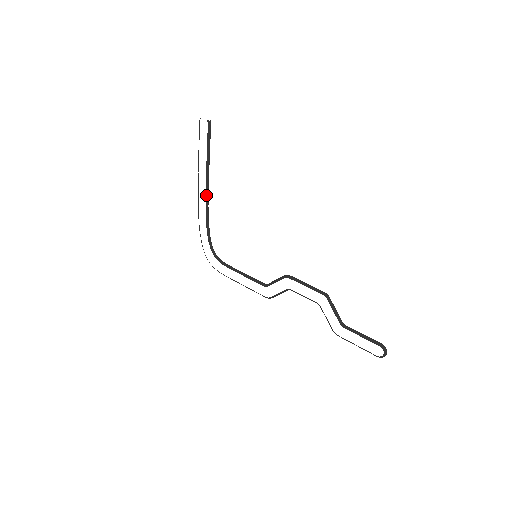
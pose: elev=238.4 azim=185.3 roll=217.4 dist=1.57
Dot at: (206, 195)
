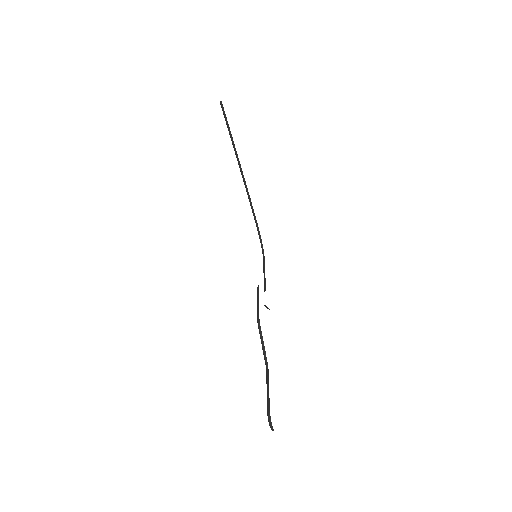
Dot at: (244, 181)
